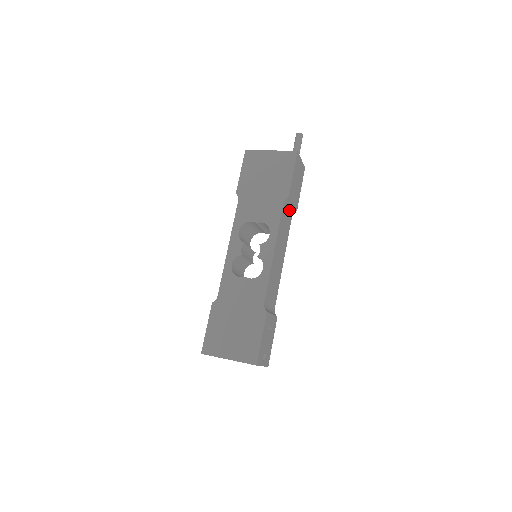
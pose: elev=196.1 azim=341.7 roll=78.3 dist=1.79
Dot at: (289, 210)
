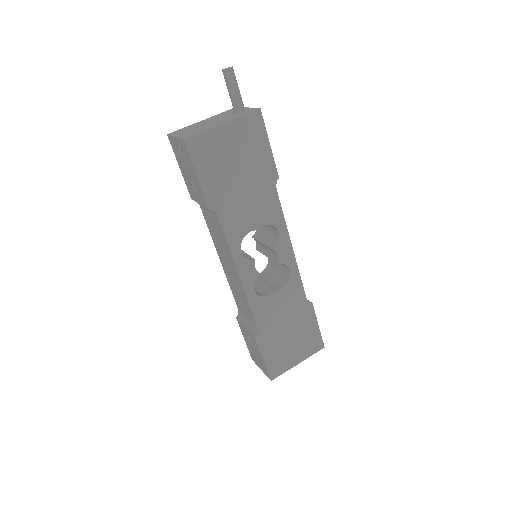
Dot at: occluded
